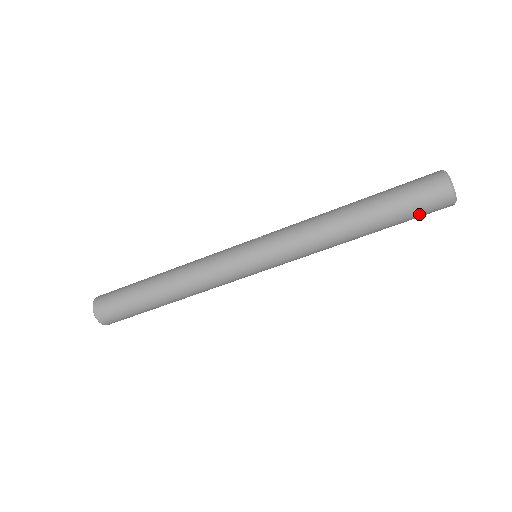
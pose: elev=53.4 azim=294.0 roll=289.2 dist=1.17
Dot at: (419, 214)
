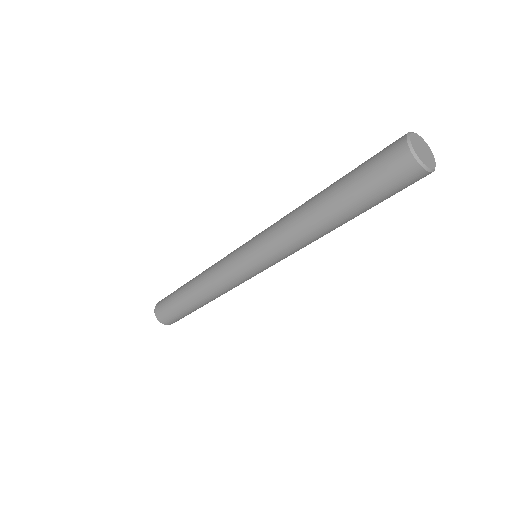
Dot at: (384, 189)
